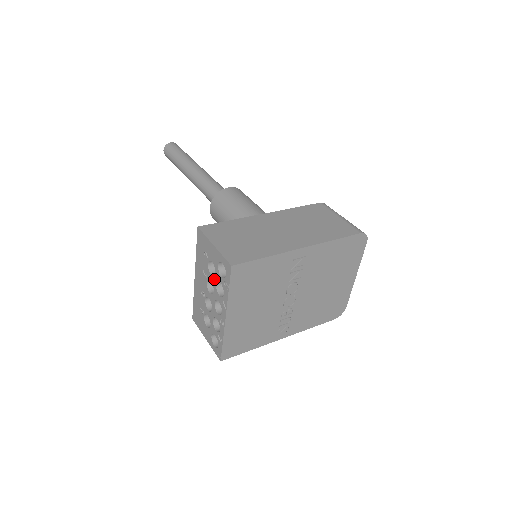
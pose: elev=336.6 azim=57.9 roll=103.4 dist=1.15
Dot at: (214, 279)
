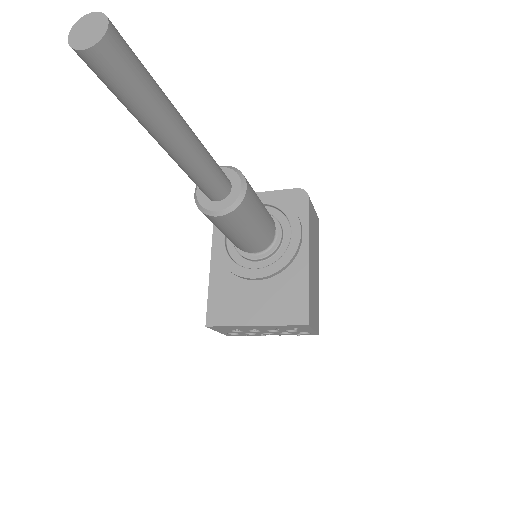
Dot at: occluded
